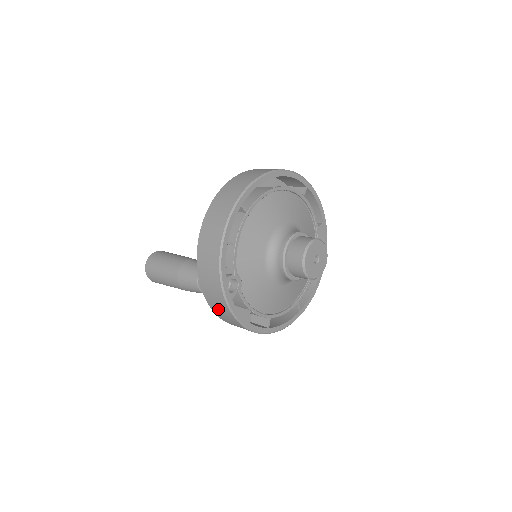
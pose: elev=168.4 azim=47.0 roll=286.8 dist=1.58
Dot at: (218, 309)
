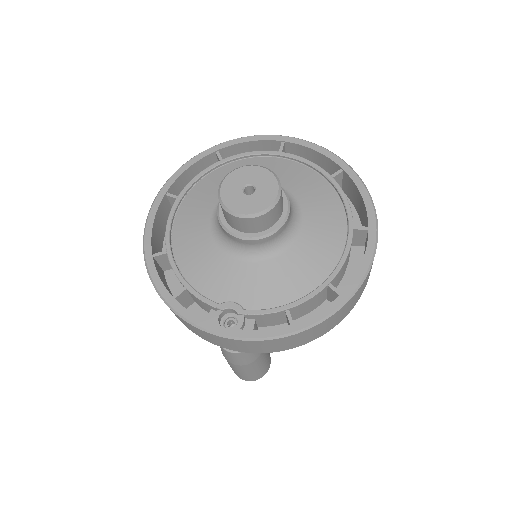
Dot at: (264, 348)
